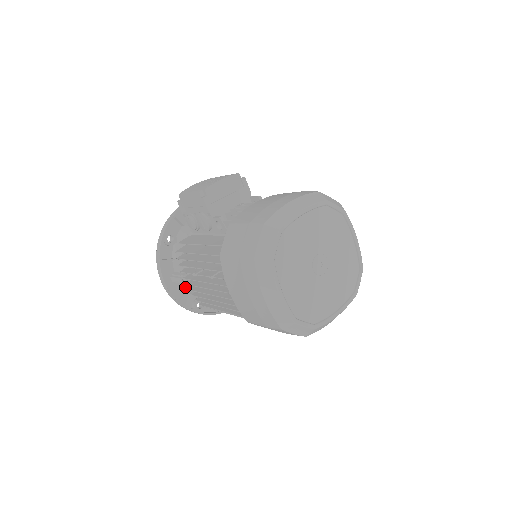
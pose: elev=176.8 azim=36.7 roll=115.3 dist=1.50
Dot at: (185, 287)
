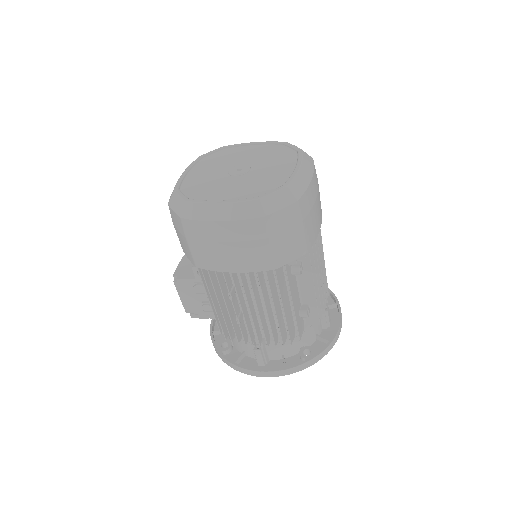
Dot at: (277, 356)
